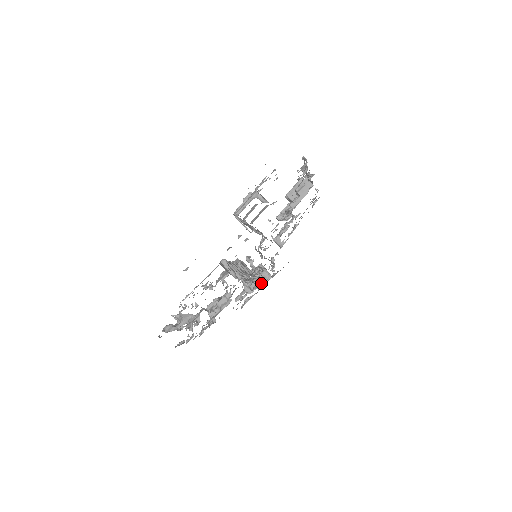
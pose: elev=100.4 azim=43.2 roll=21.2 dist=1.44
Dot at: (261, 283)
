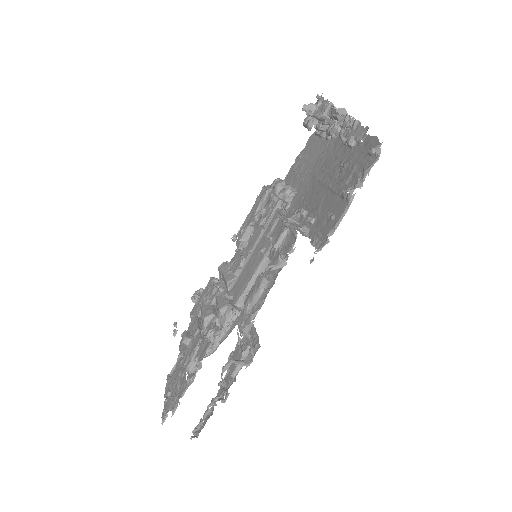
Dot at: occluded
